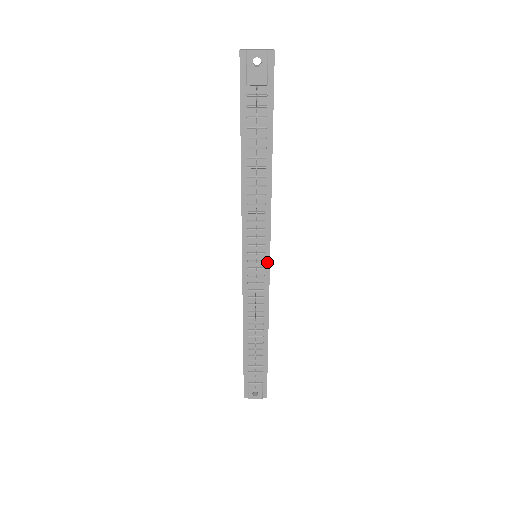
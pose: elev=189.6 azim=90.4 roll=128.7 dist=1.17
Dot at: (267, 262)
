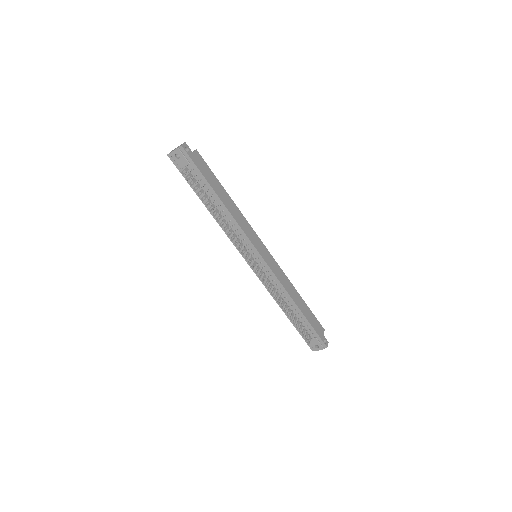
Dot at: (261, 258)
